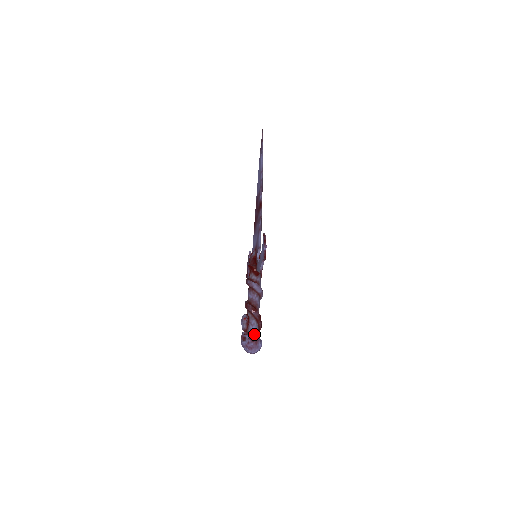
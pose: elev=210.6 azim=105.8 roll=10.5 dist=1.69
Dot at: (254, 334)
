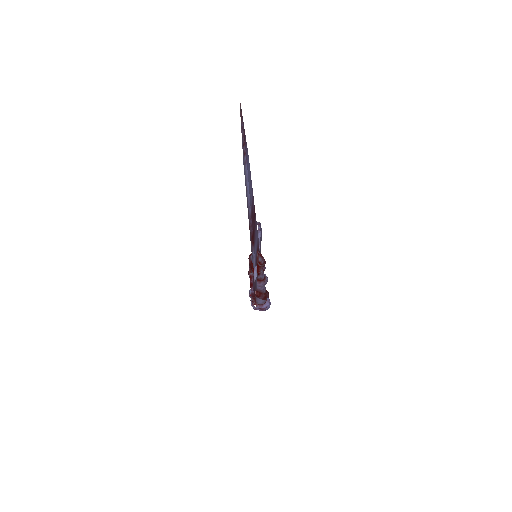
Dot at: (261, 304)
